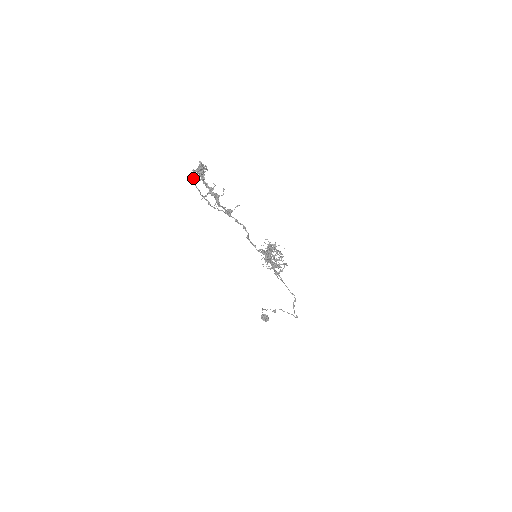
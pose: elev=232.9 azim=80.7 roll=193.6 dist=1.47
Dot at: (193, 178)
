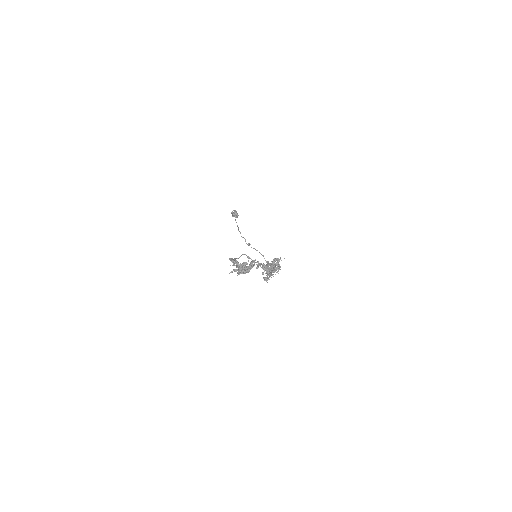
Dot at: (230, 260)
